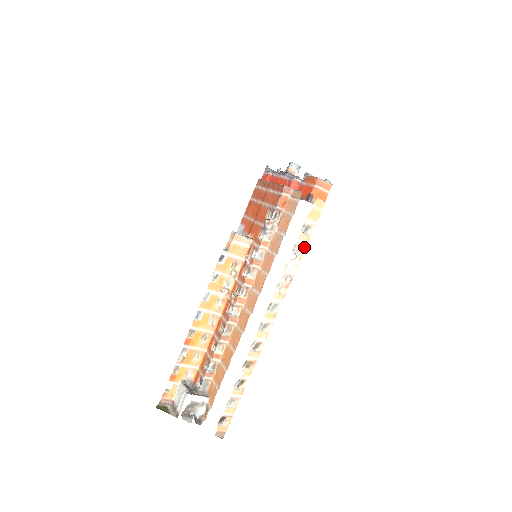
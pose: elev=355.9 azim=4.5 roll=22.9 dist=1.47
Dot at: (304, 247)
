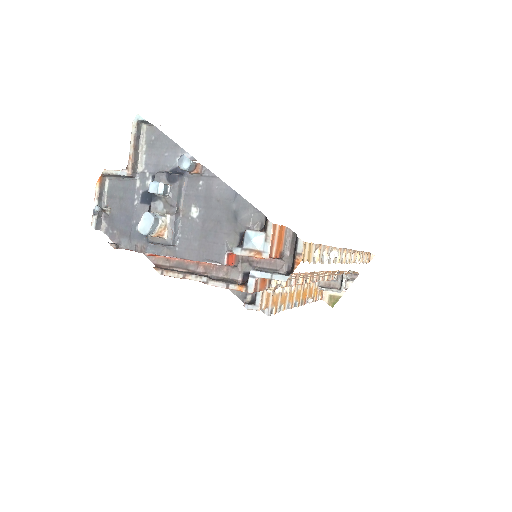
Dot at: (323, 248)
